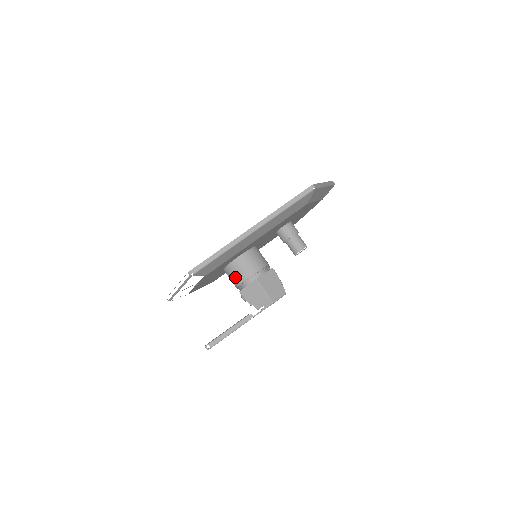
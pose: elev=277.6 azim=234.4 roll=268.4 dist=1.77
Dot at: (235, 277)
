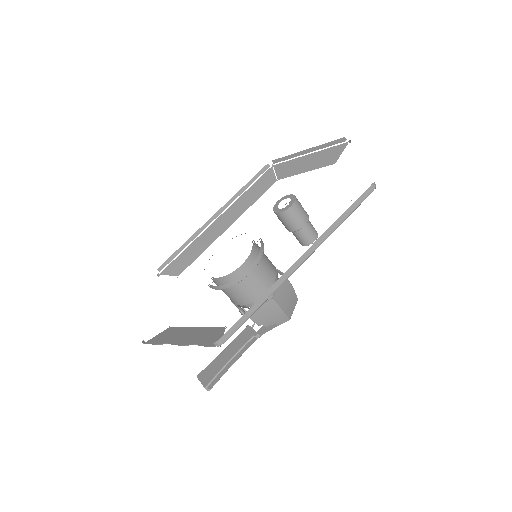
Dot at: (239, 297)
